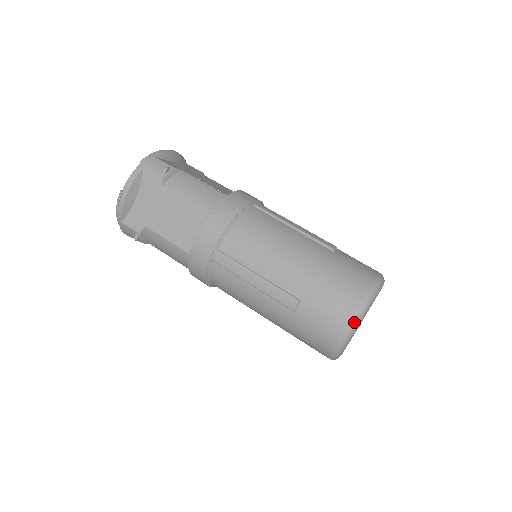
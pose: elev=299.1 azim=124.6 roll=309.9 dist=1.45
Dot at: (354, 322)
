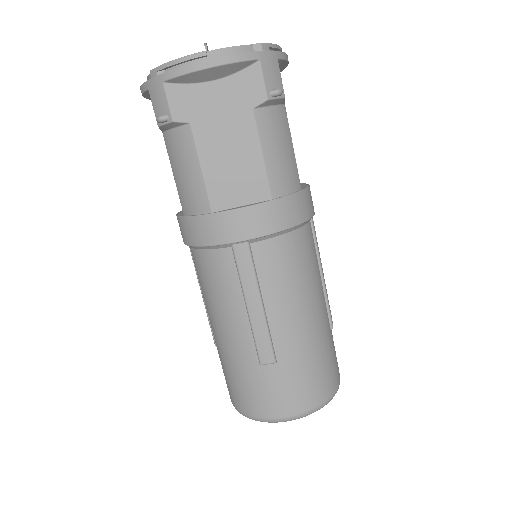
Dot at: (300, 417)
